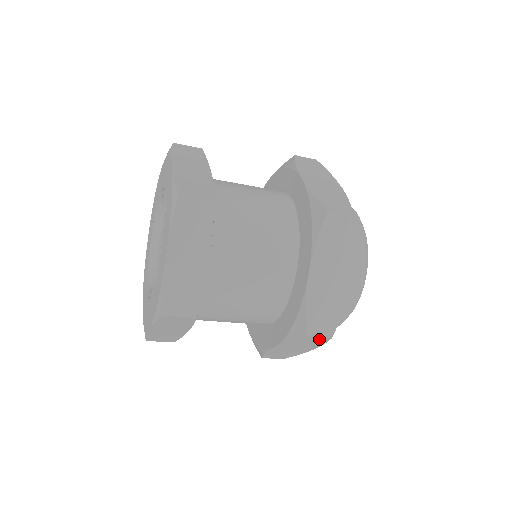
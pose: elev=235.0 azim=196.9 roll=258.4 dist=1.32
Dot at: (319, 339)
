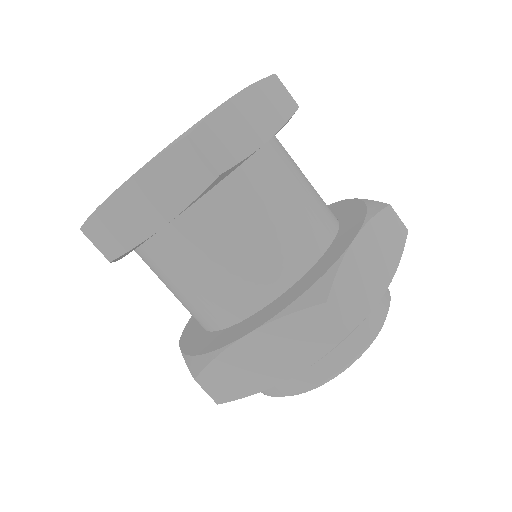
Dot at: (330, 330)
